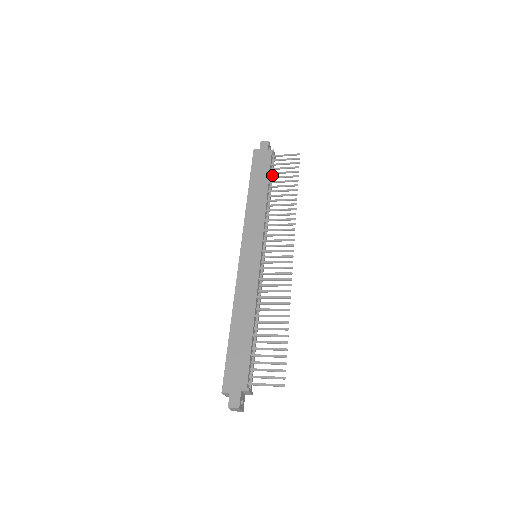
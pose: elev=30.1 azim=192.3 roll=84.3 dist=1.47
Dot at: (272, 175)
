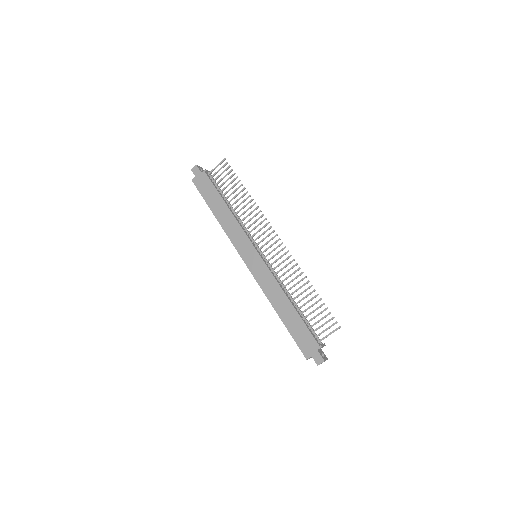
Dot at: (219, 189)
